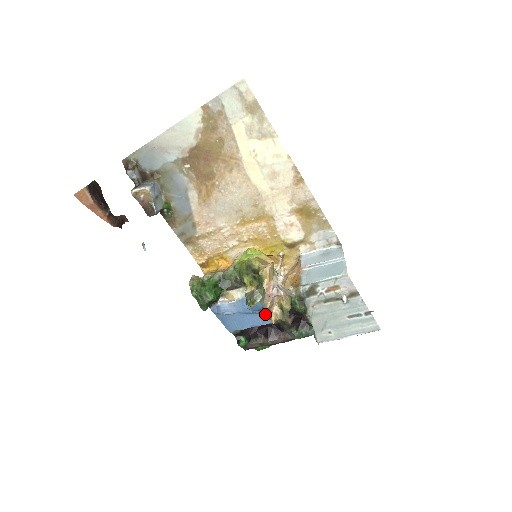
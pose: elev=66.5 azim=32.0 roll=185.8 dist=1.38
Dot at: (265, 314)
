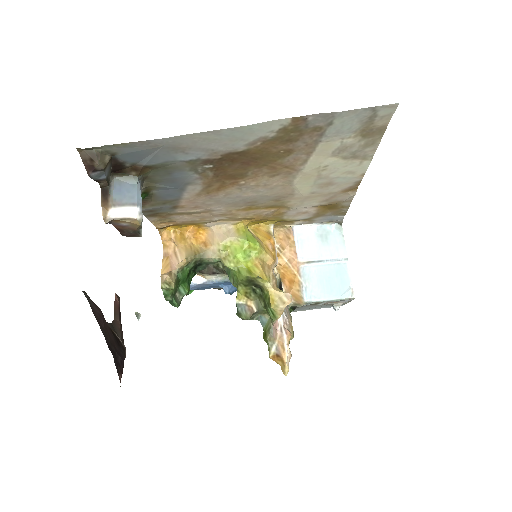
Dot at: (272, 355)
